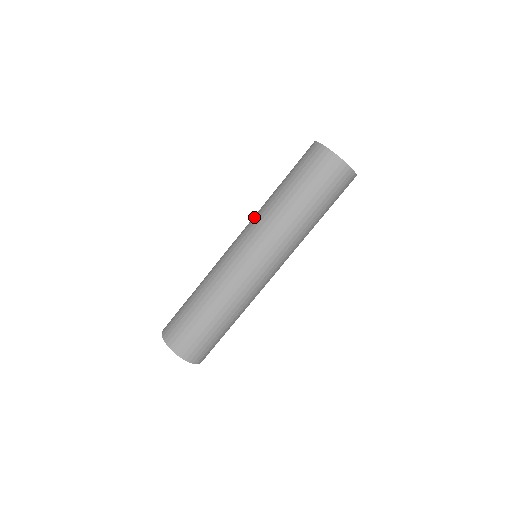
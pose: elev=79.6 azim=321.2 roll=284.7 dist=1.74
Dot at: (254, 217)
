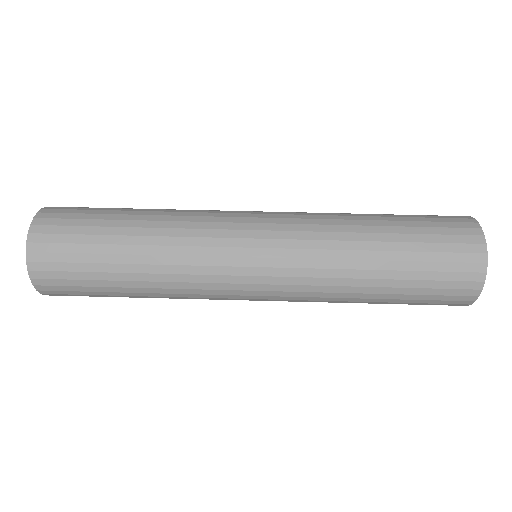
Dot at: occluded
